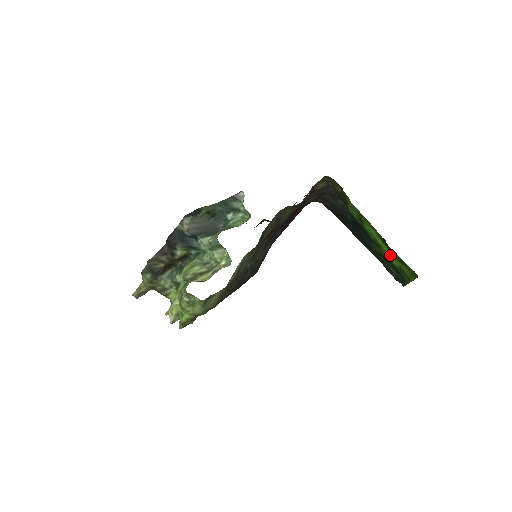
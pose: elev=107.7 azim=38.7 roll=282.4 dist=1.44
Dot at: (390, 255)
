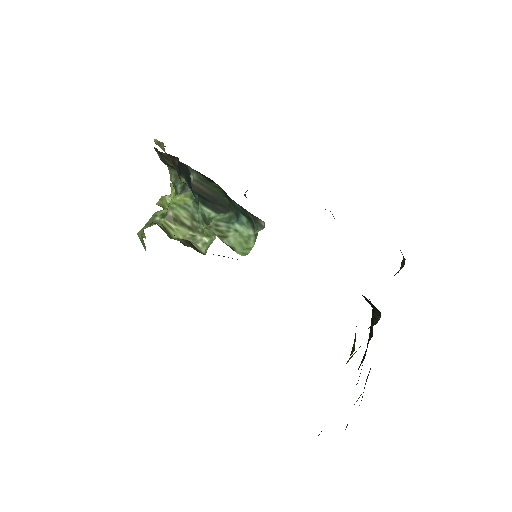
Dot at: occluded
